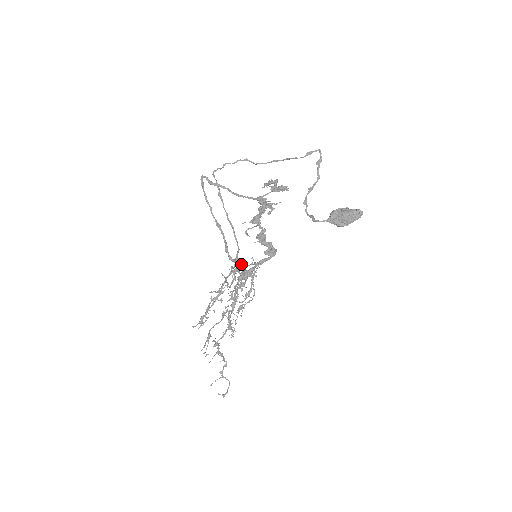
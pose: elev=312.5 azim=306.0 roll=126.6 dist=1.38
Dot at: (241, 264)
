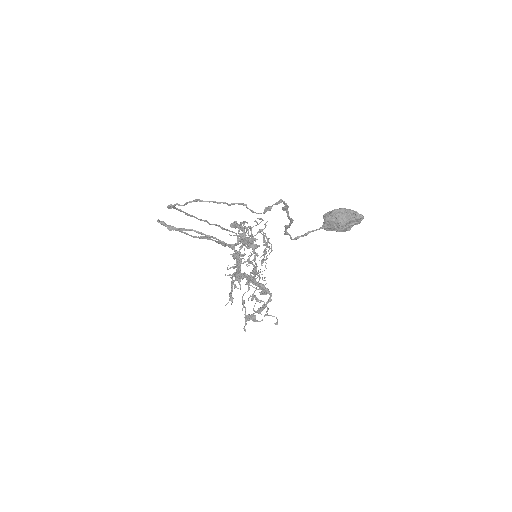
Dot at: (247, 223)
